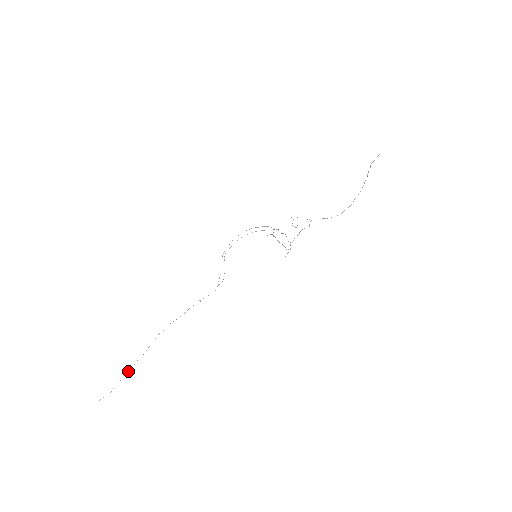
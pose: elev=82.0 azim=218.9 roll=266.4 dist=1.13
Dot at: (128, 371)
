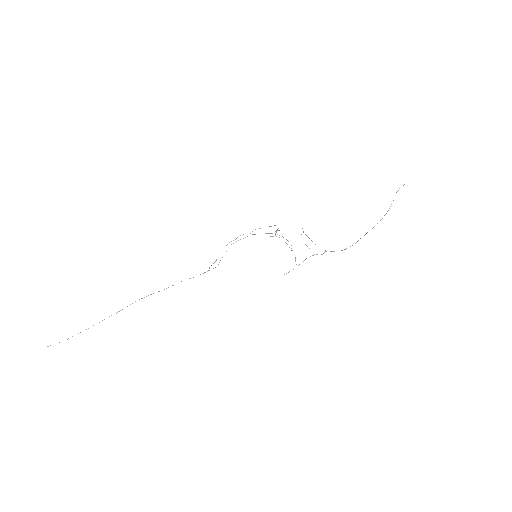
Dot at: occluded
